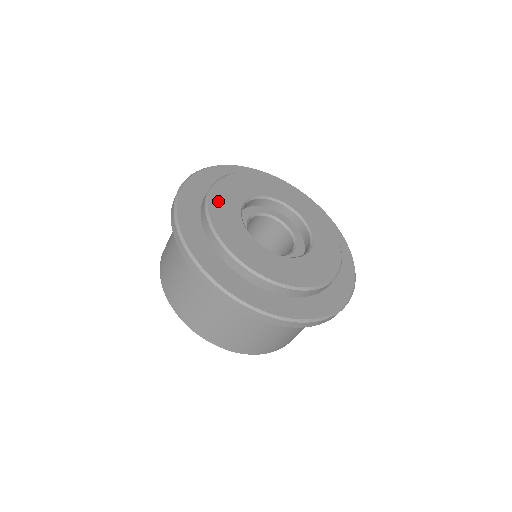
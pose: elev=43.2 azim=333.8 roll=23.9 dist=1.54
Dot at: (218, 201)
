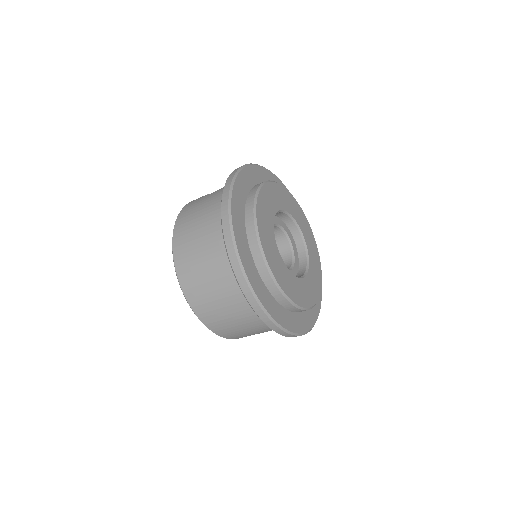
Dot at: (265, 197)
